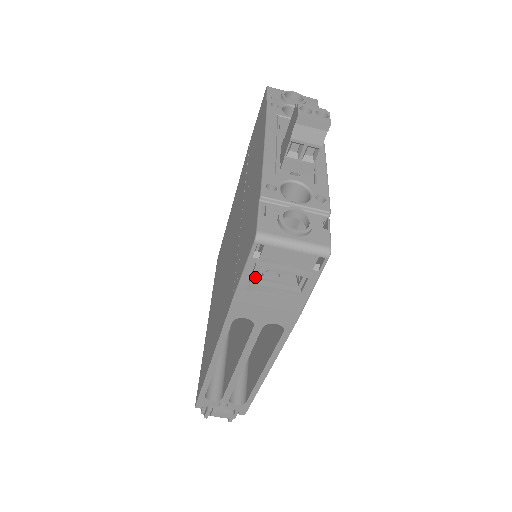
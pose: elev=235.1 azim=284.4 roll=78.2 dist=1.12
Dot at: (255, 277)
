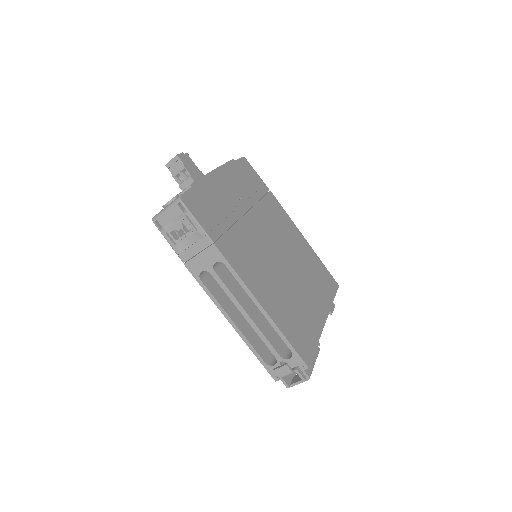
Dot at: (175, 241)
